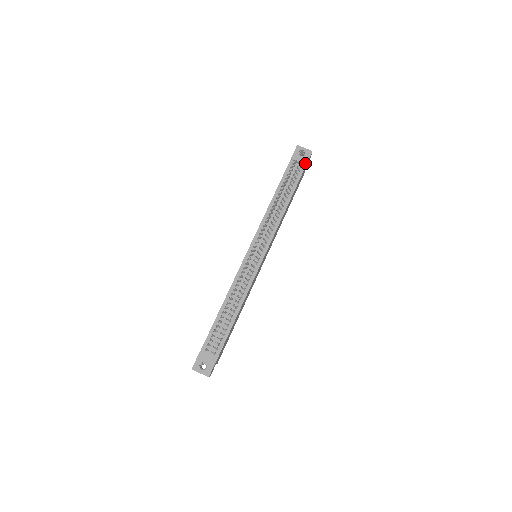
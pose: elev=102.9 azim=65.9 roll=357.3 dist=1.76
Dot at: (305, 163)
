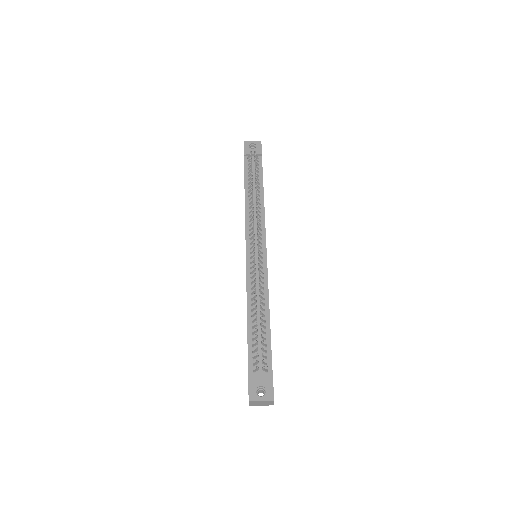
Dot at: (260, 153)
